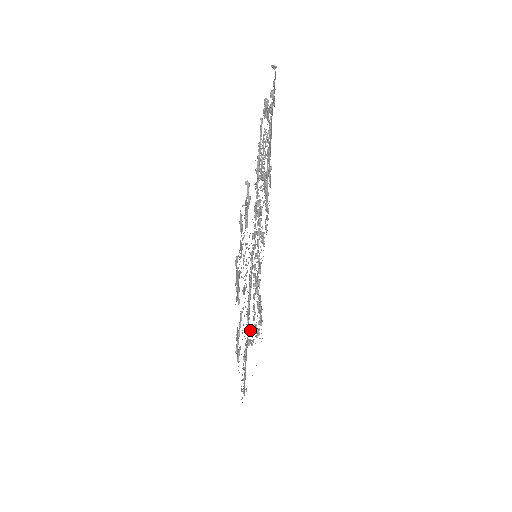
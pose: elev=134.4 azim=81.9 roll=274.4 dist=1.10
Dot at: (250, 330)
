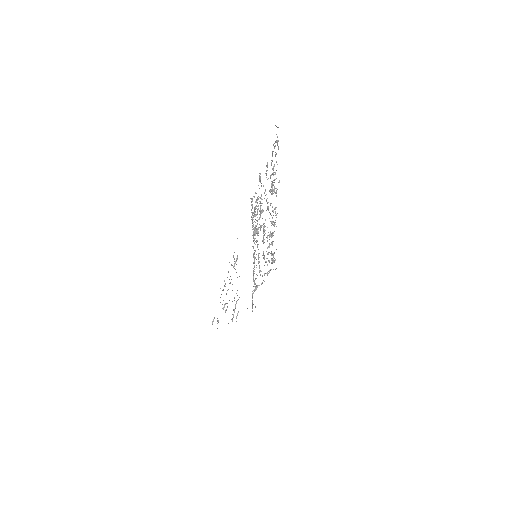
Dot at: occluded
